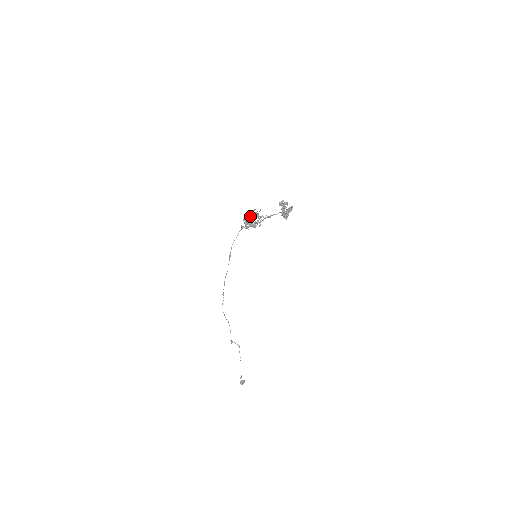
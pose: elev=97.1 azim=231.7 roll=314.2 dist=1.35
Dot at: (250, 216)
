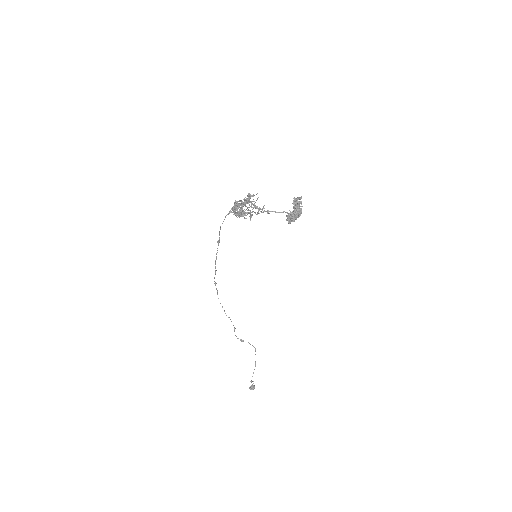
Dot at: occluded
